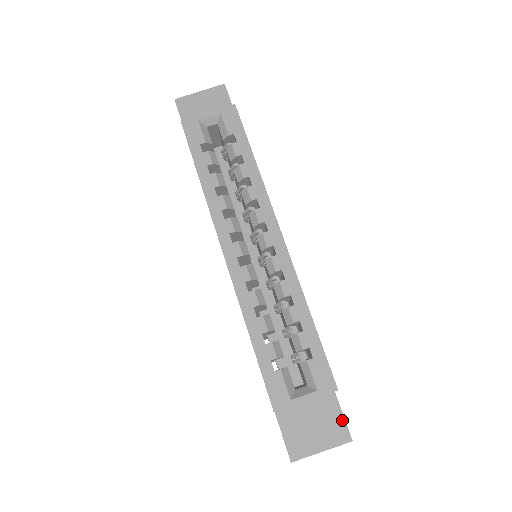
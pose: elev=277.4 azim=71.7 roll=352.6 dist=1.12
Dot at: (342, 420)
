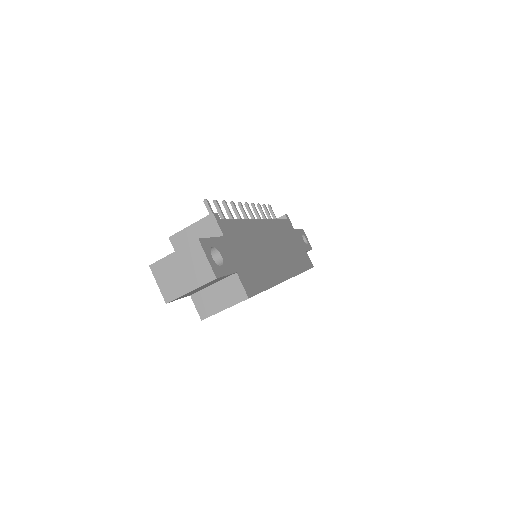
Dot at: occluded
